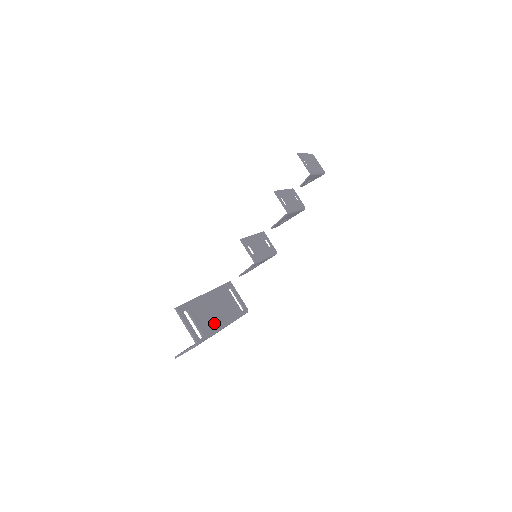
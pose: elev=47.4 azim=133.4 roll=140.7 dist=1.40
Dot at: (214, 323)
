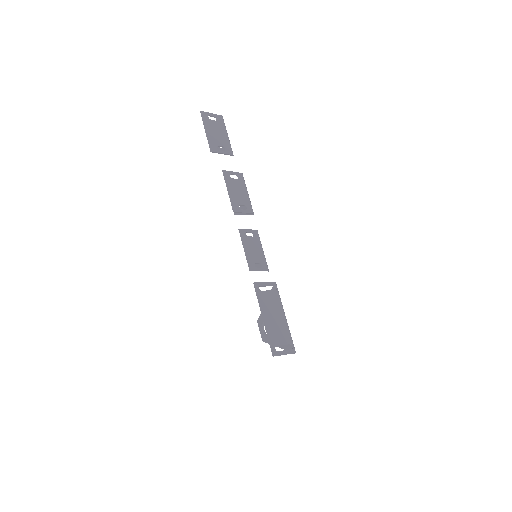
Dot at: (284, 327)
